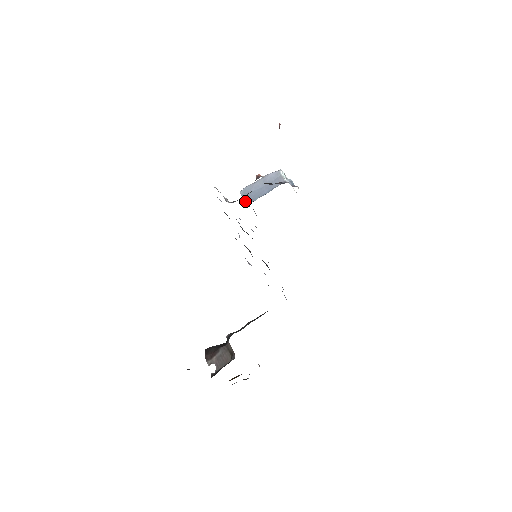
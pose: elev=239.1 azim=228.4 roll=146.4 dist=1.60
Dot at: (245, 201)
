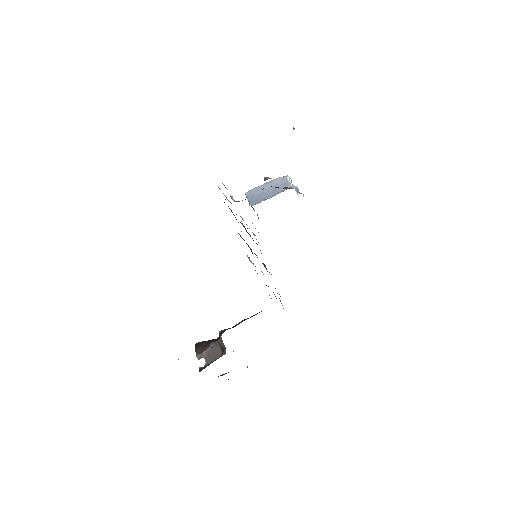
Dot at: (250, 202)
